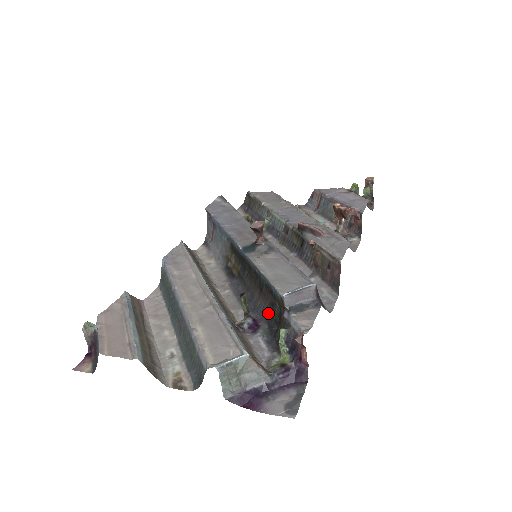
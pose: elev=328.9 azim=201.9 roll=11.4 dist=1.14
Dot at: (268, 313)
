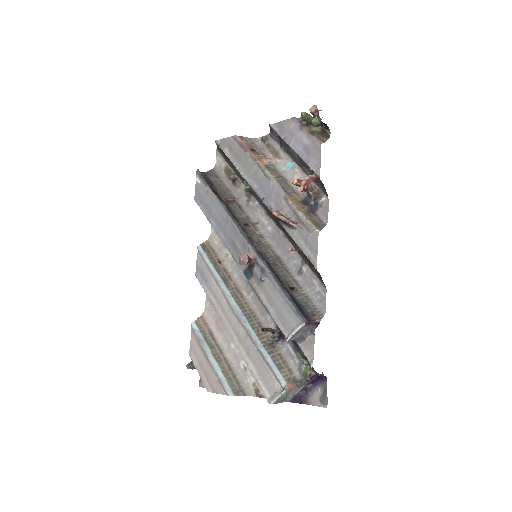
Dot at: occluded
